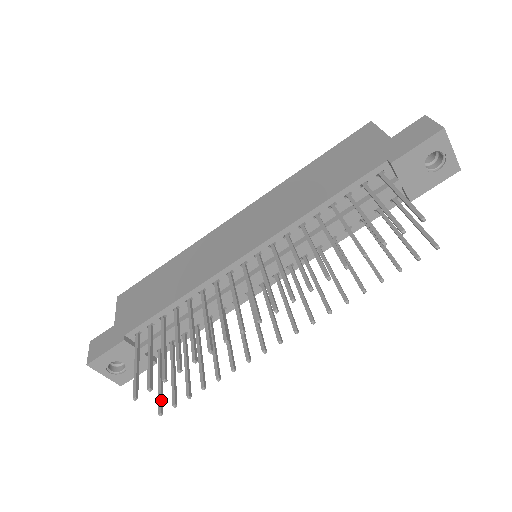
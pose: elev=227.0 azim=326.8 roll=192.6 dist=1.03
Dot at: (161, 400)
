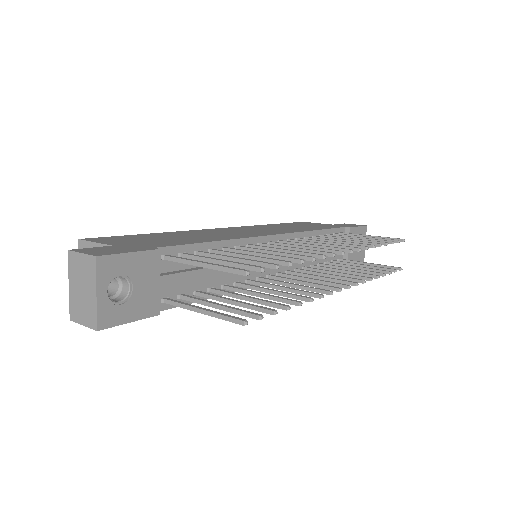
Dot at: (231, 316)
